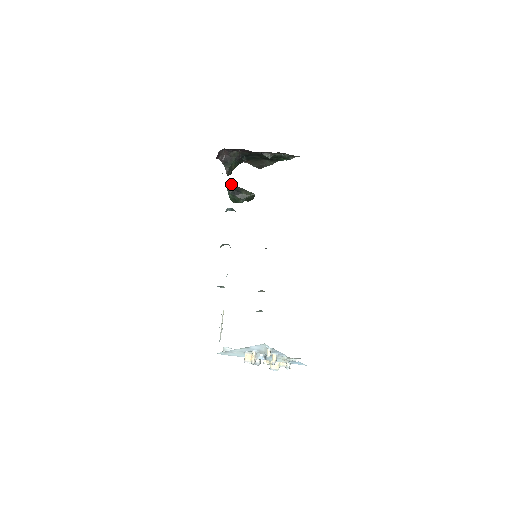
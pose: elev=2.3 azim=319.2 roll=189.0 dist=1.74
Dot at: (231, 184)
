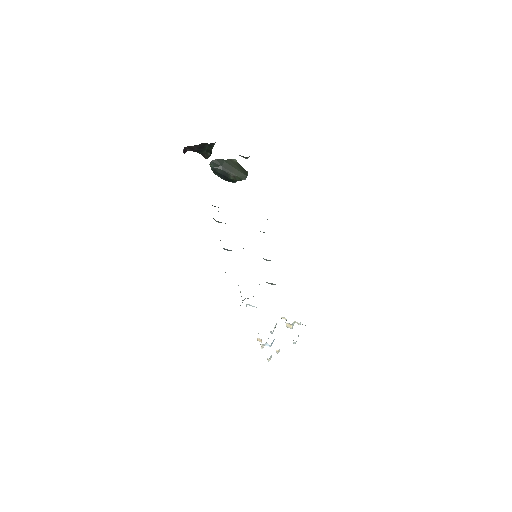
Dot at: (215, 166)
